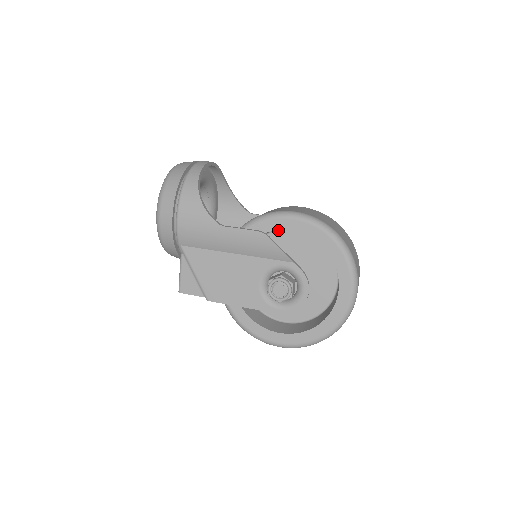
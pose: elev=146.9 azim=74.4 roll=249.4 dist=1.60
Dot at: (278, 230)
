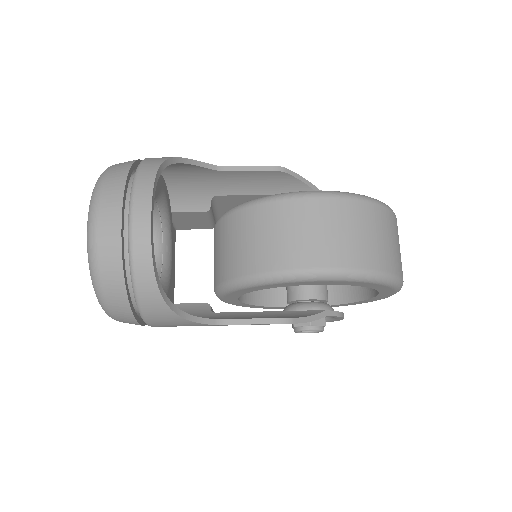
Dot at: occluded
